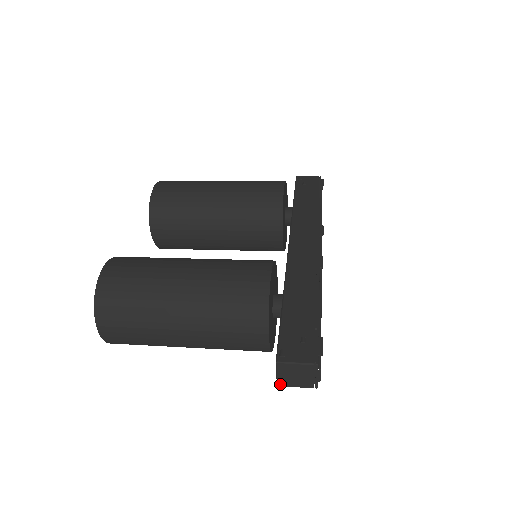
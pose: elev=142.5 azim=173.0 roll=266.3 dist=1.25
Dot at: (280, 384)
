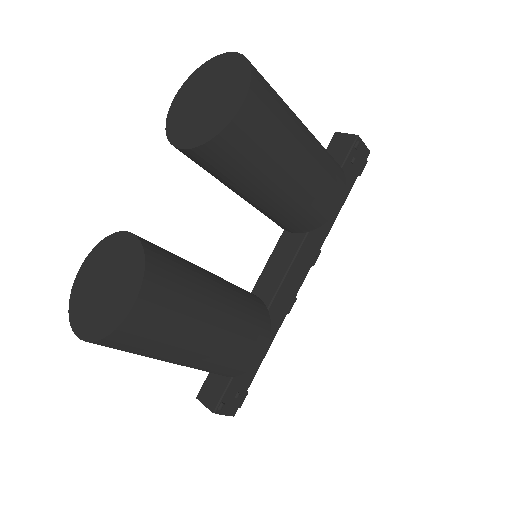
Dot at: (199, 400)
